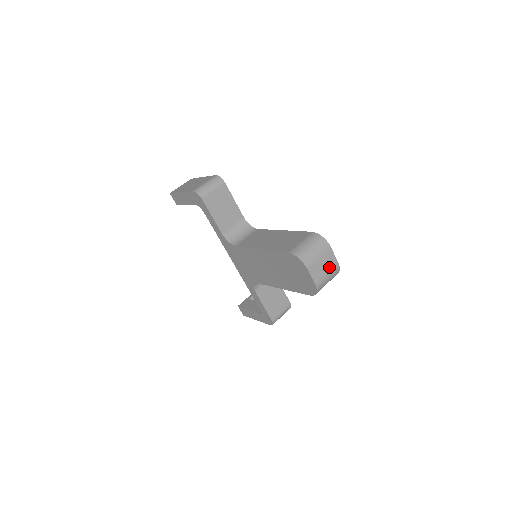
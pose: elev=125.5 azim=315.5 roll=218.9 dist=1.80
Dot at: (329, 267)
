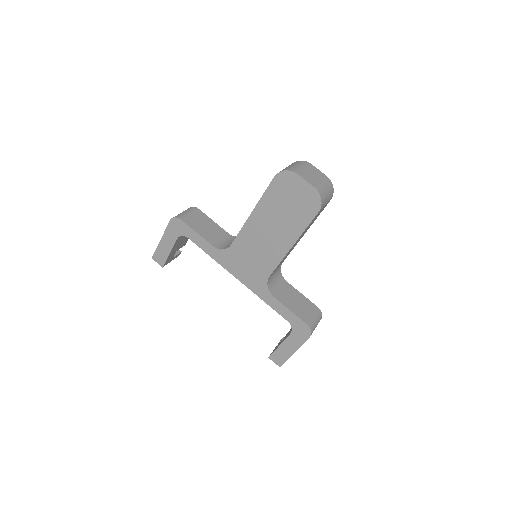
Dot at: (320, 177)
